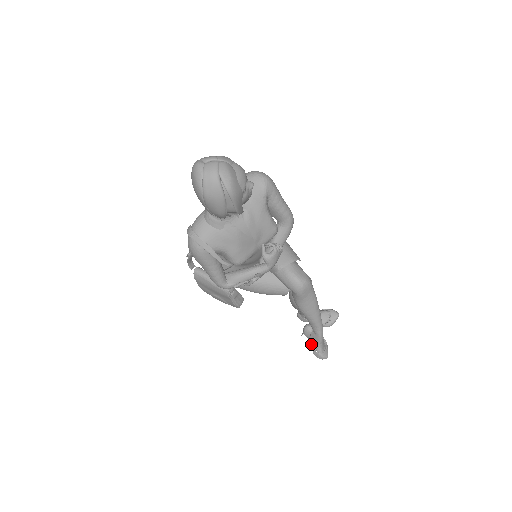
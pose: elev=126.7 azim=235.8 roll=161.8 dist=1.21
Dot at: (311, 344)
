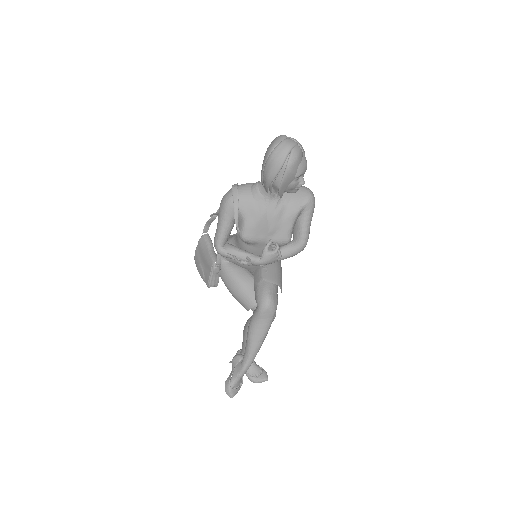
Dot at: (230, 374)
